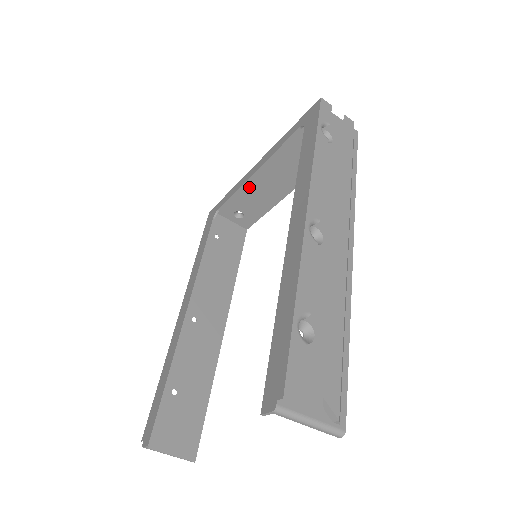
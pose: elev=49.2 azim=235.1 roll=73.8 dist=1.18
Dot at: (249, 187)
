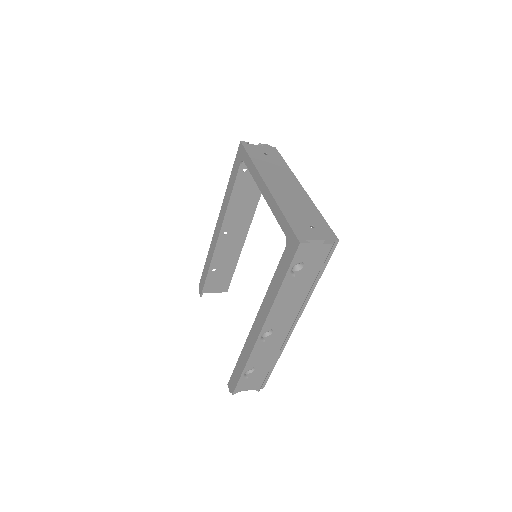
Dot at: occluded
